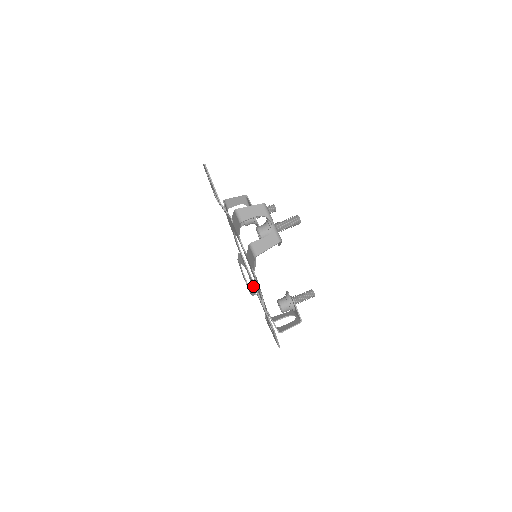
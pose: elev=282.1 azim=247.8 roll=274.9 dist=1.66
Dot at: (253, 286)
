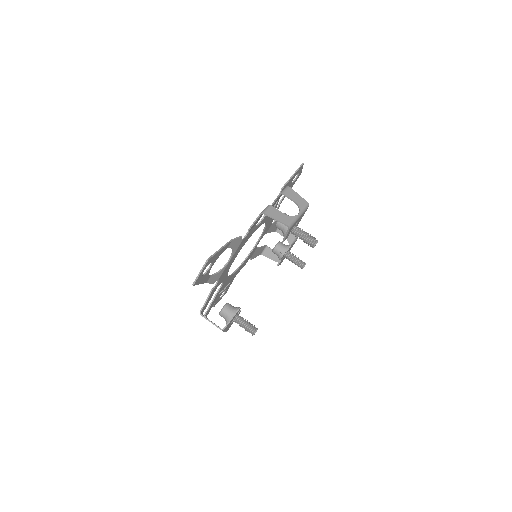
Dot at: occluded
